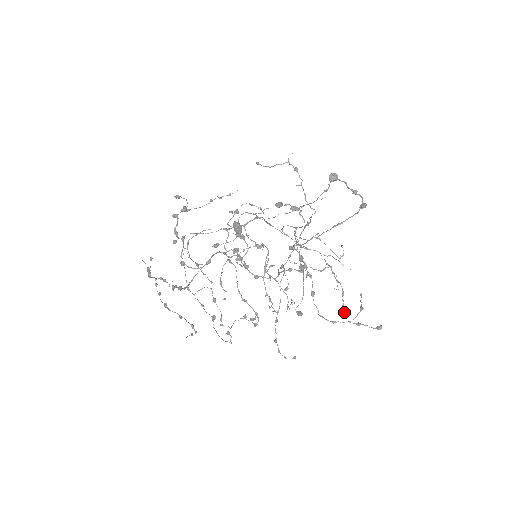
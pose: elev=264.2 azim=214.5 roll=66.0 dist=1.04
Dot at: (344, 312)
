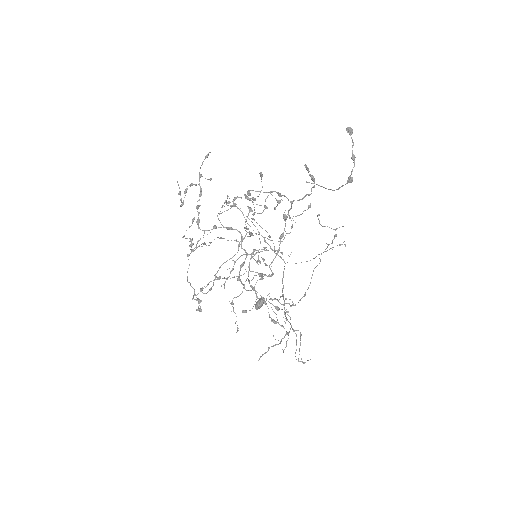
Dot at: (259, 358)
